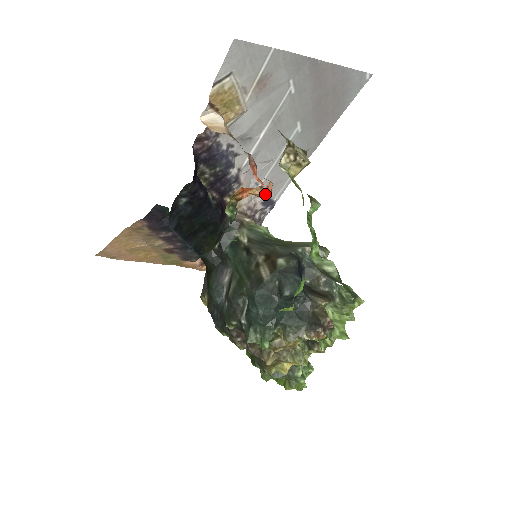
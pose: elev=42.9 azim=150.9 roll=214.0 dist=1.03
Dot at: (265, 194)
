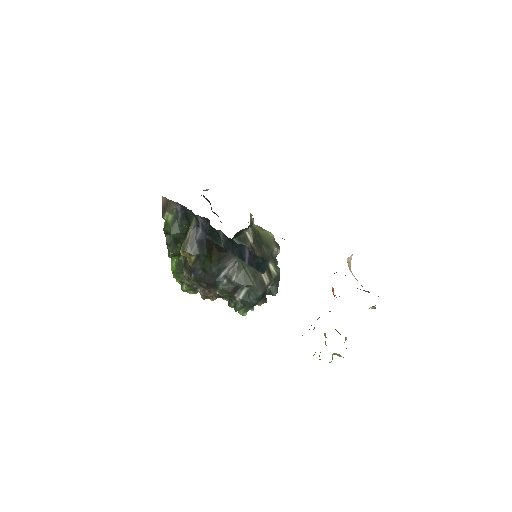
Dot at: occluded
